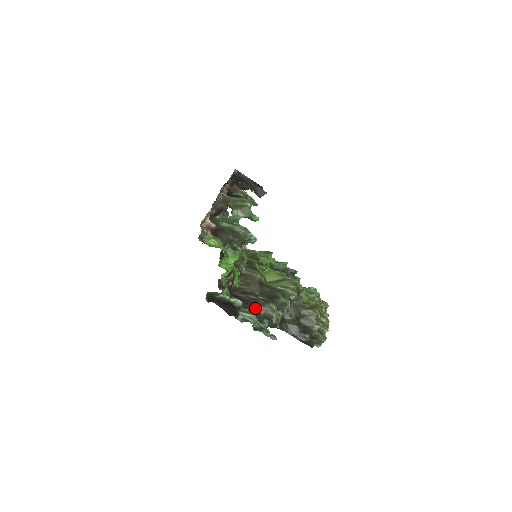
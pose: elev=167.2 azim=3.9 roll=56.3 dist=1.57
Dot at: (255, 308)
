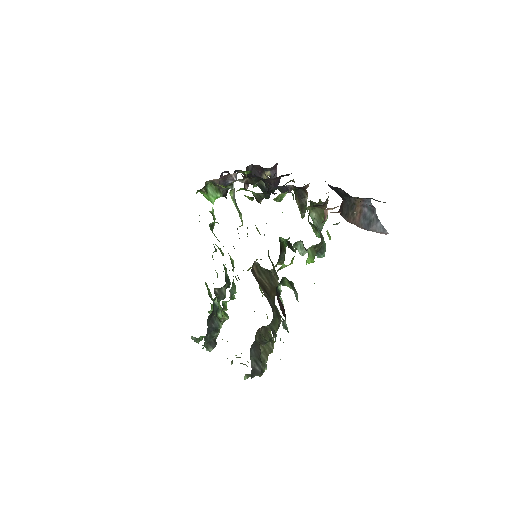
Dot at: occluded
